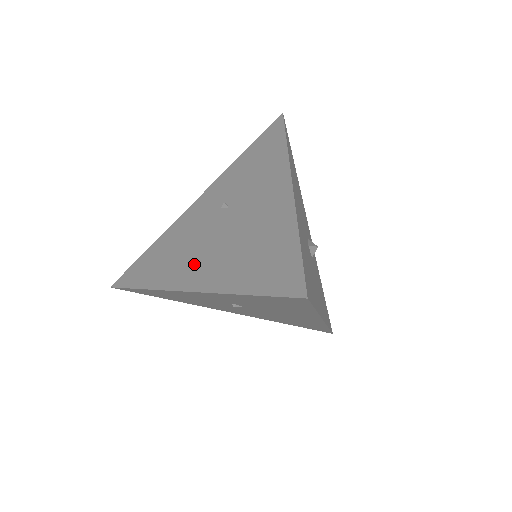
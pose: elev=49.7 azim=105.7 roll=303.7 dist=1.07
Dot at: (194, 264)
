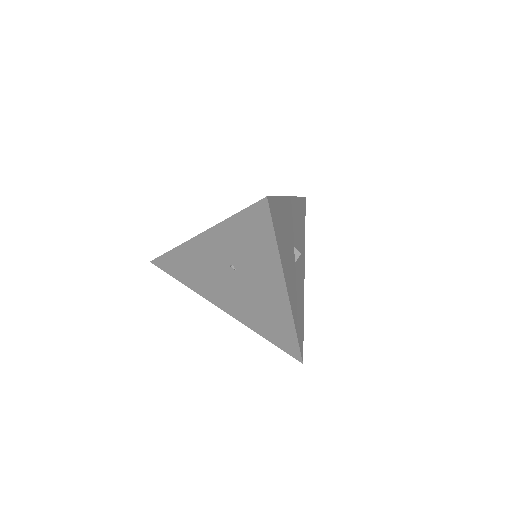
Dot at: (223, 298)
